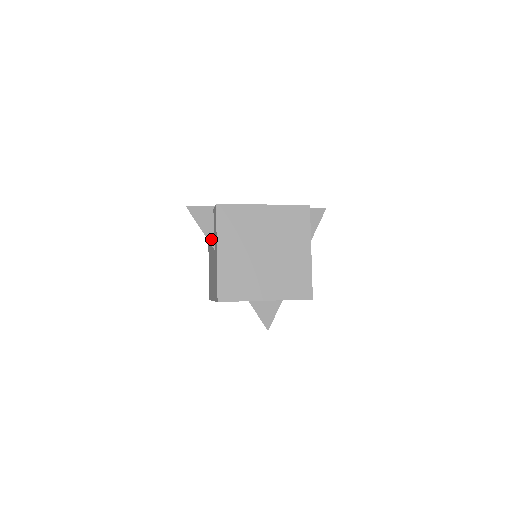
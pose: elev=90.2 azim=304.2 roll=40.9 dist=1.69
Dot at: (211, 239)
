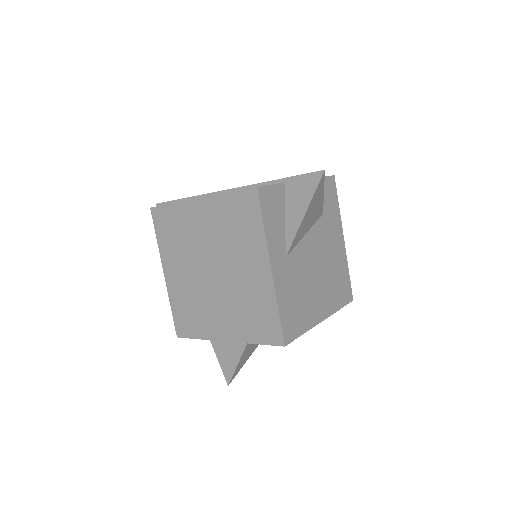
Dot at: occluded
